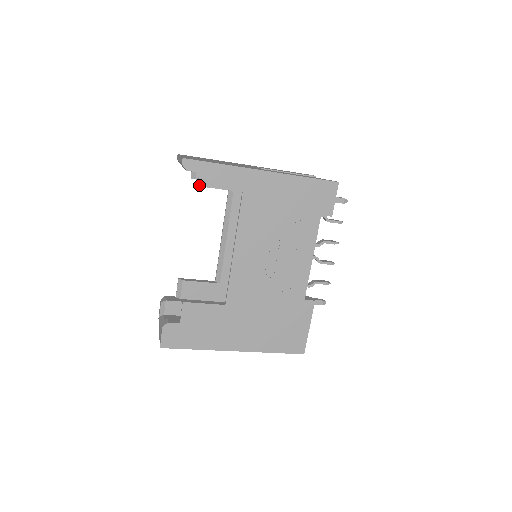
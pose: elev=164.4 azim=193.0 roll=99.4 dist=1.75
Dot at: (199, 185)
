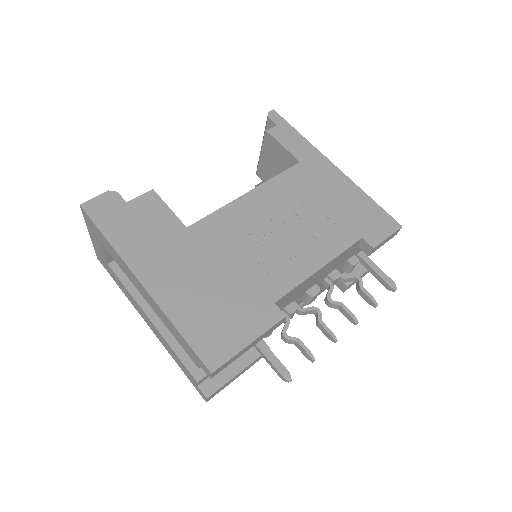
Dot at: (268, 131)
